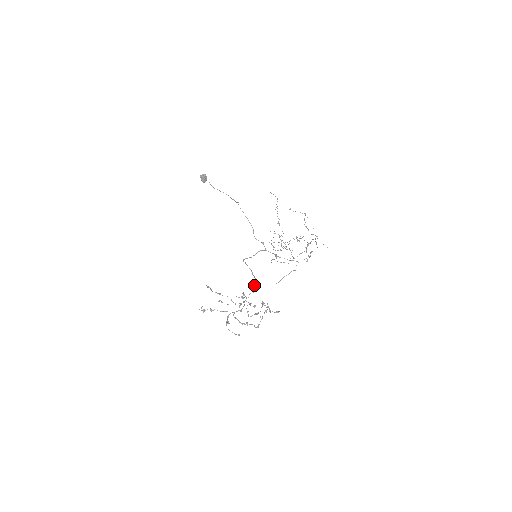
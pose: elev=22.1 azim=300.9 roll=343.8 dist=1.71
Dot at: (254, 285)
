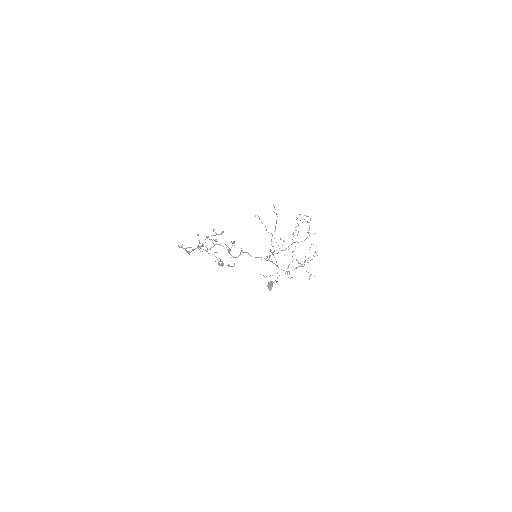
Dot at: (236, 257)
